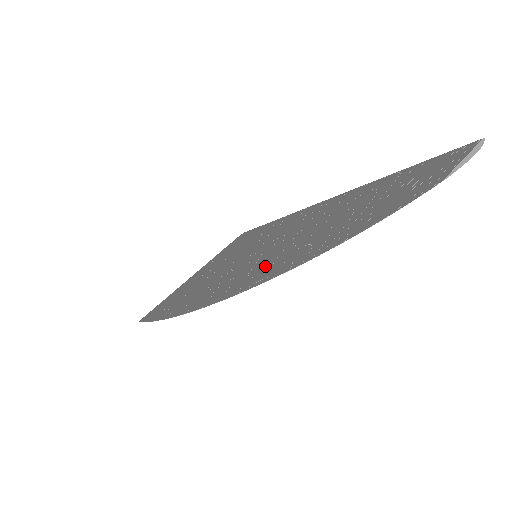
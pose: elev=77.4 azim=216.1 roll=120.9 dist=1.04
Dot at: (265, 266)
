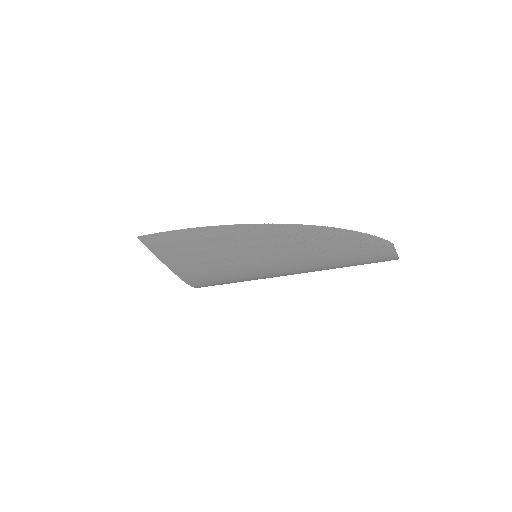
Dot at: (292, 236)
